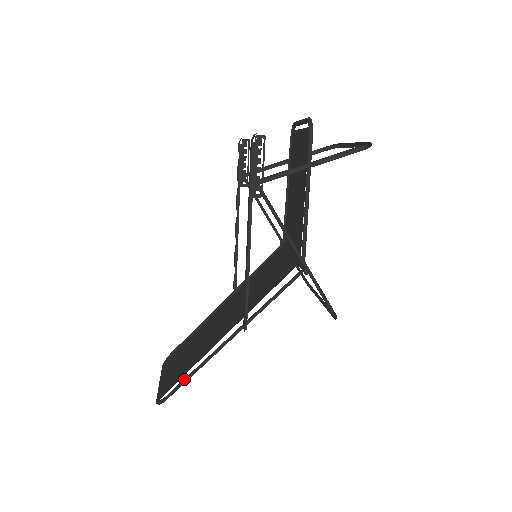
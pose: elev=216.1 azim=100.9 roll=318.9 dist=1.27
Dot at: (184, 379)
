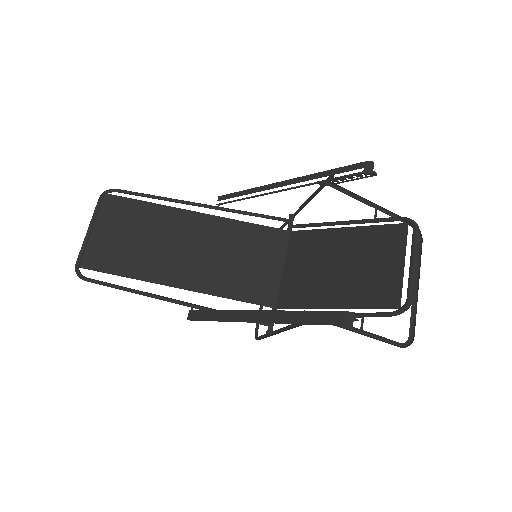
Dot at: (112, 286)
